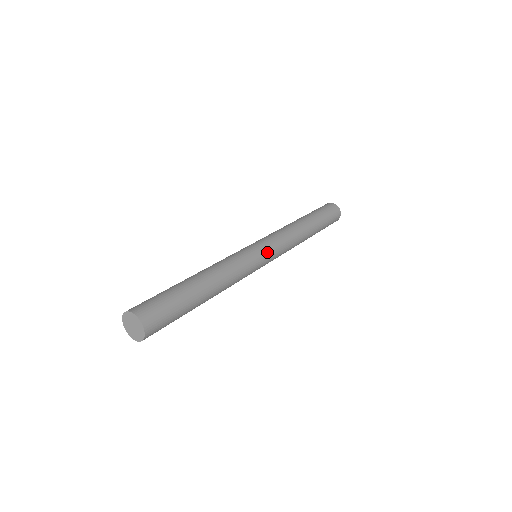
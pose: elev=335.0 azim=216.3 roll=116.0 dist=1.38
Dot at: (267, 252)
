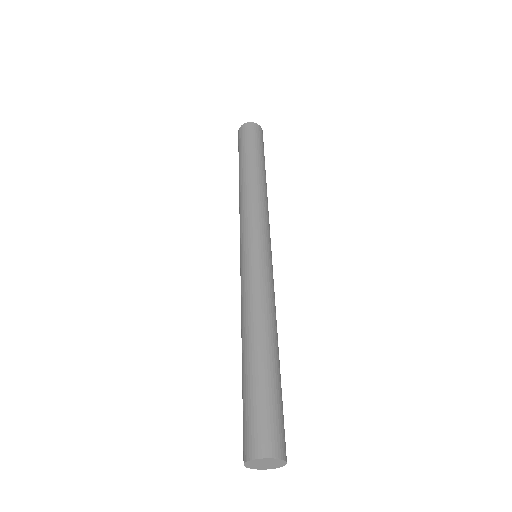
Dot at: (269, 247)
